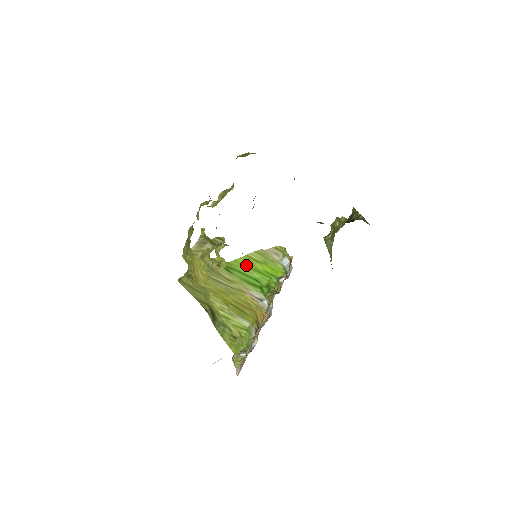
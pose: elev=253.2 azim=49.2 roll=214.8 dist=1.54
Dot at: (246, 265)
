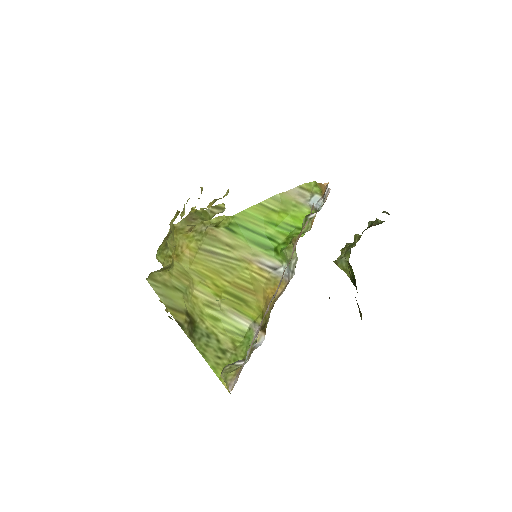
Dot at: (257, 217)
